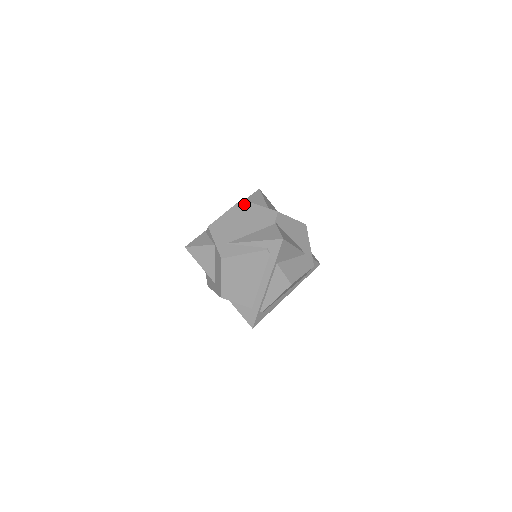
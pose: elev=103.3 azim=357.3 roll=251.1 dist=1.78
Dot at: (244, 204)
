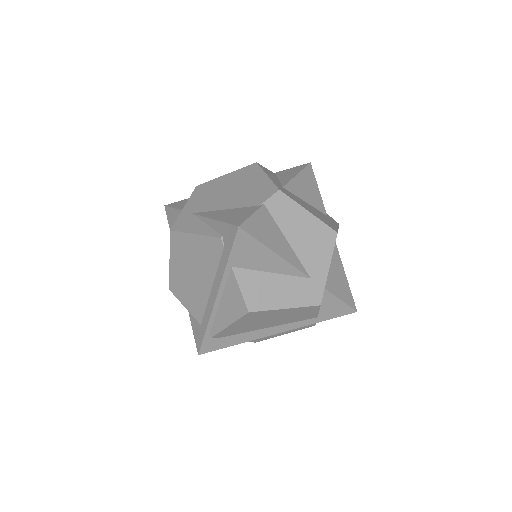
Dot at: (253, 169)
